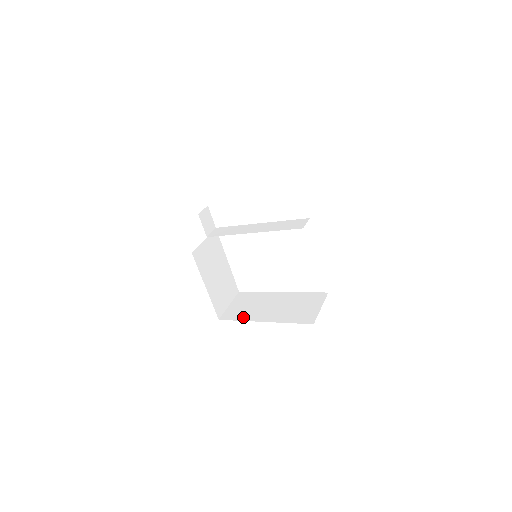
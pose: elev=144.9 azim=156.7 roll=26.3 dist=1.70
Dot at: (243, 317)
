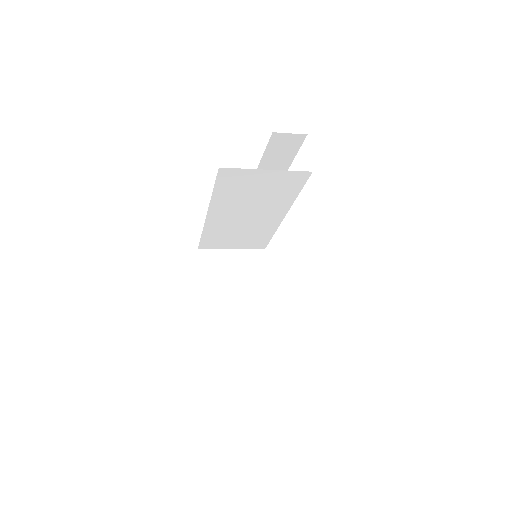
Dot at: occluded
